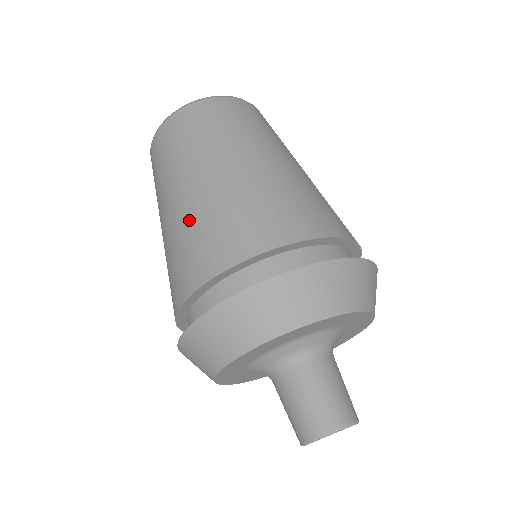
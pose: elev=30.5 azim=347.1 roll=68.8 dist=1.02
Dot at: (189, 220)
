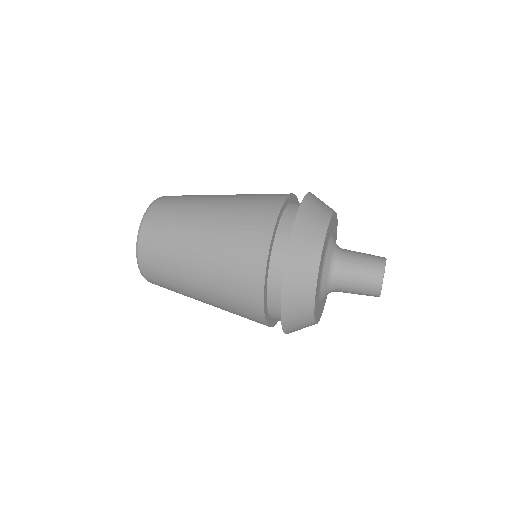
Dot at: (218, 282)
